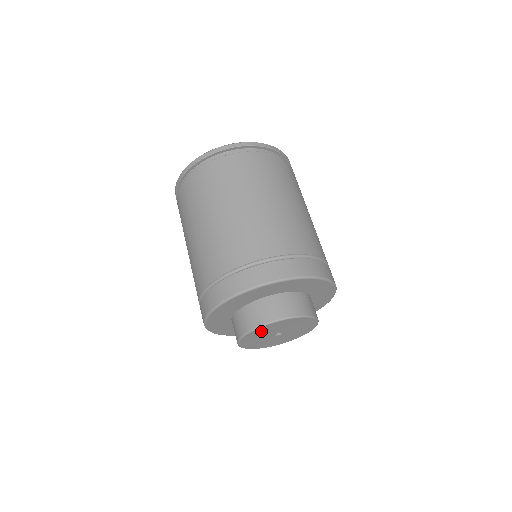
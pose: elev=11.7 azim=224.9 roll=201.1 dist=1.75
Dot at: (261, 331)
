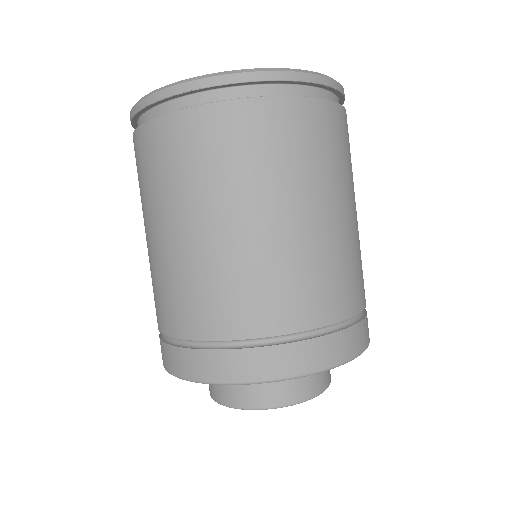
Dot at: occluded
